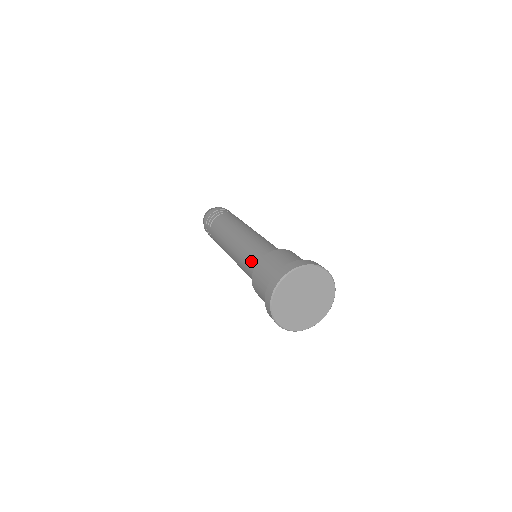
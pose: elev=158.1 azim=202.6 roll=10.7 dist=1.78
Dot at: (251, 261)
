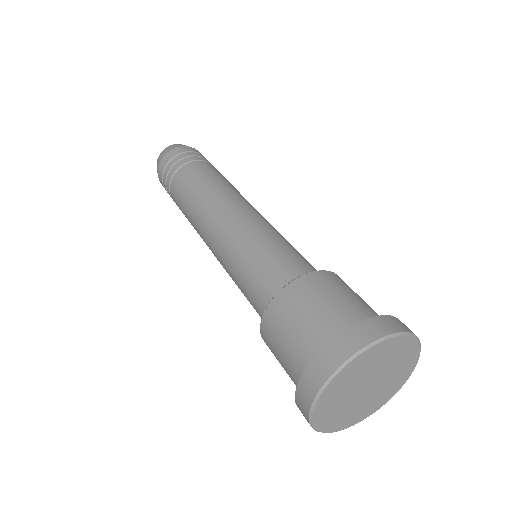
Dot at: (251, 295)
